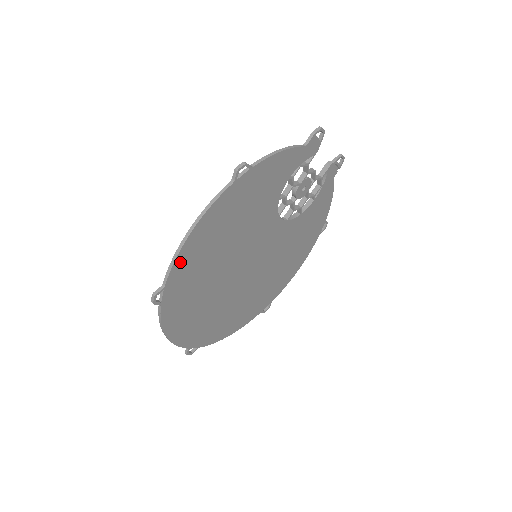
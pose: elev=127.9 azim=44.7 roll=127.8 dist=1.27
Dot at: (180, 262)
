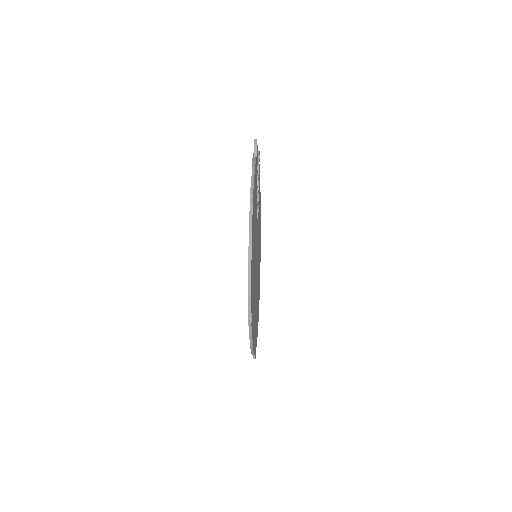
Dot at: (251, 284)
